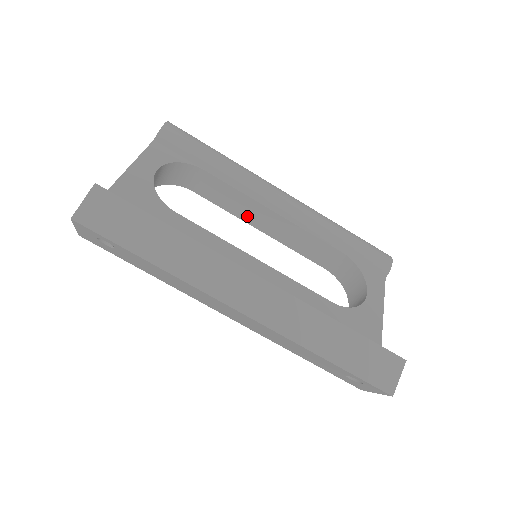
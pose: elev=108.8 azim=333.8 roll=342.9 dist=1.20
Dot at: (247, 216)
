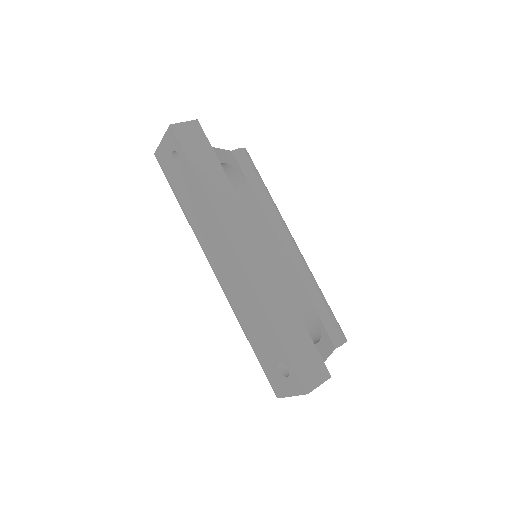
Dot at: occluded
